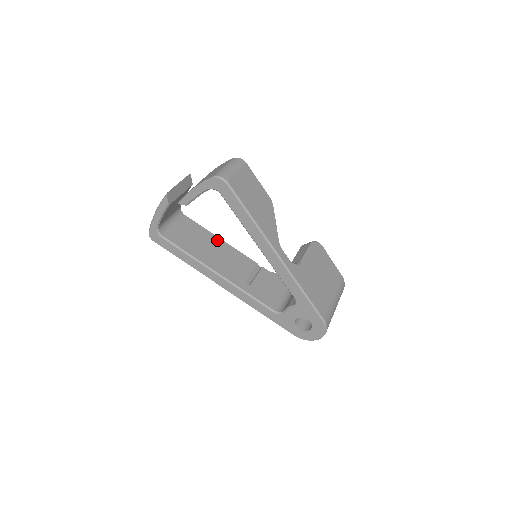
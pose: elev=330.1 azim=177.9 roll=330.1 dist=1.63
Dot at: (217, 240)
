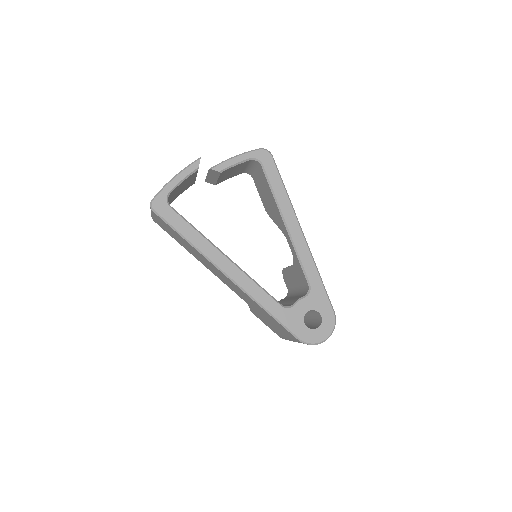
Dot at: occluded
